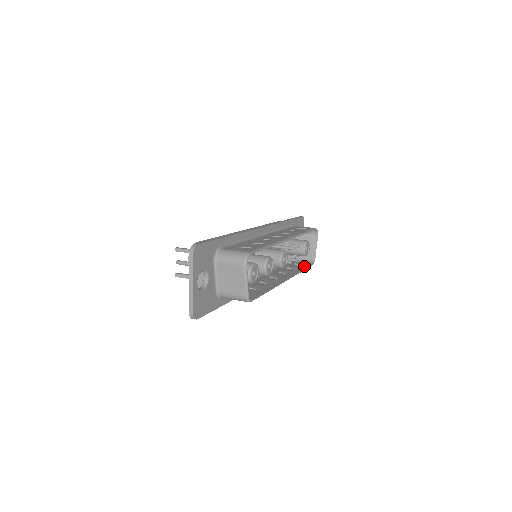
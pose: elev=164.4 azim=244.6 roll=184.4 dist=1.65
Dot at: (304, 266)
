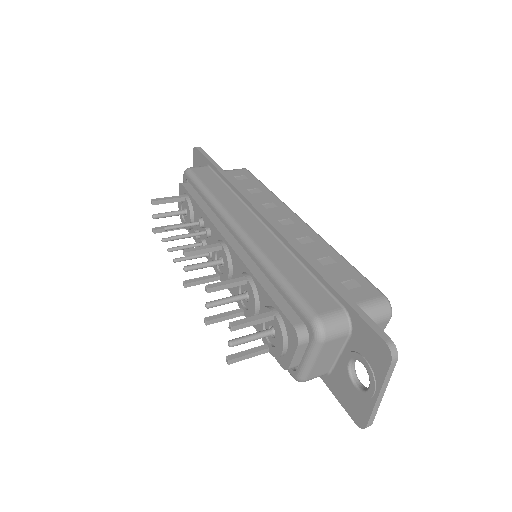
Dot at: occluded
